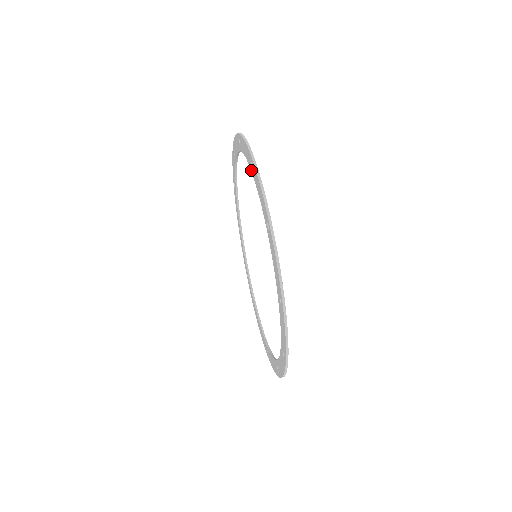
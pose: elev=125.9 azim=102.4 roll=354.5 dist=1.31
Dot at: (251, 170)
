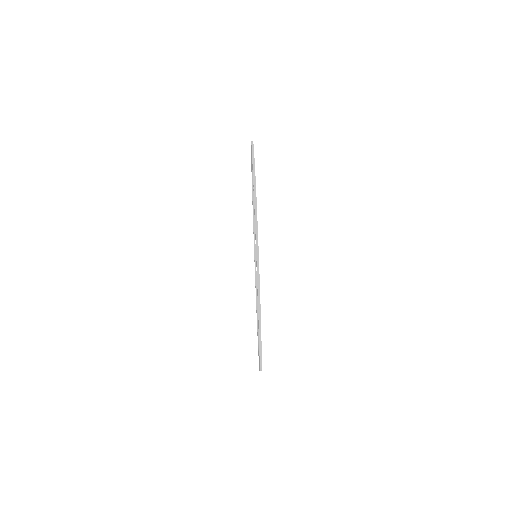
Dot at: occluded
